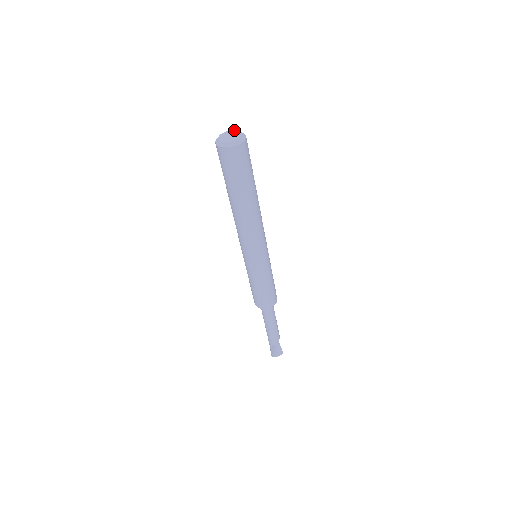
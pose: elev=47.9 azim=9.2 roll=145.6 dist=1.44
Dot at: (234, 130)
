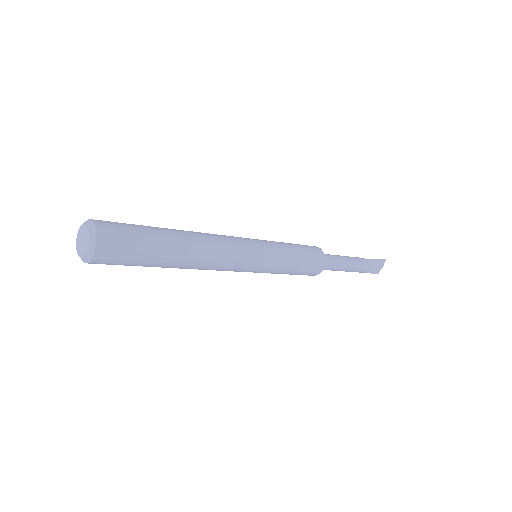
Dot at: (80, 226)
